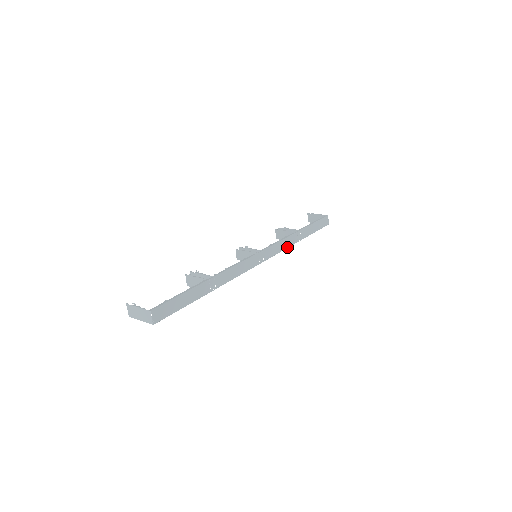
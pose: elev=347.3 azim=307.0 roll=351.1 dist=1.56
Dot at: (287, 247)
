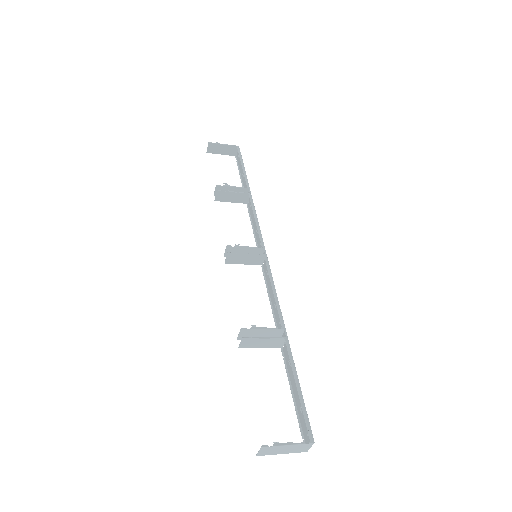
Dot at: (252, 220)
